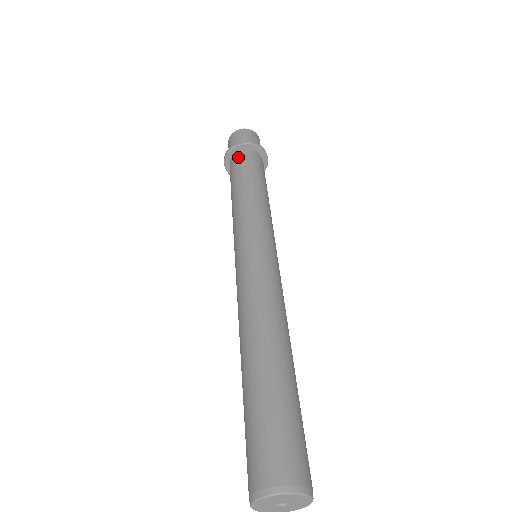
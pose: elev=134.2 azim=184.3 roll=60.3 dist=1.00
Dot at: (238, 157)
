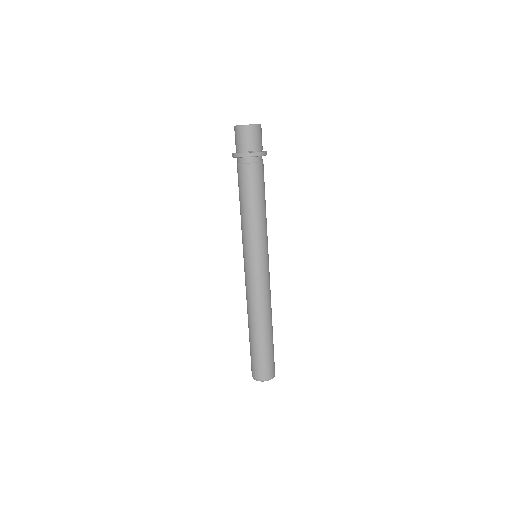
Dot at: (244, 167)
